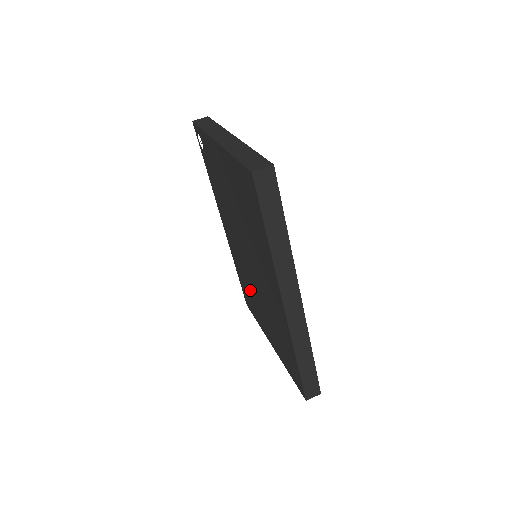
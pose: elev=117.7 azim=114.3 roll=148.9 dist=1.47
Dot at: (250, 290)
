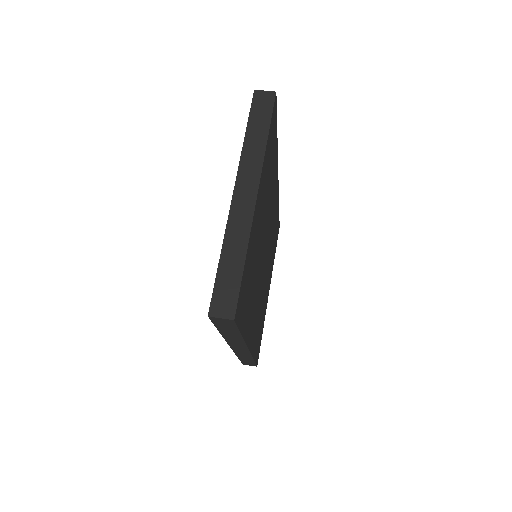
Dot at: occluded
